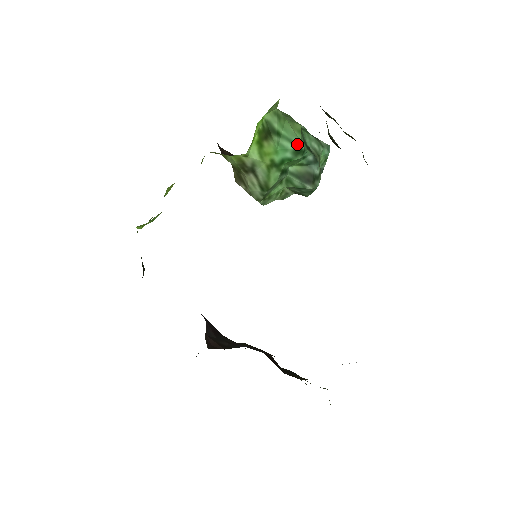
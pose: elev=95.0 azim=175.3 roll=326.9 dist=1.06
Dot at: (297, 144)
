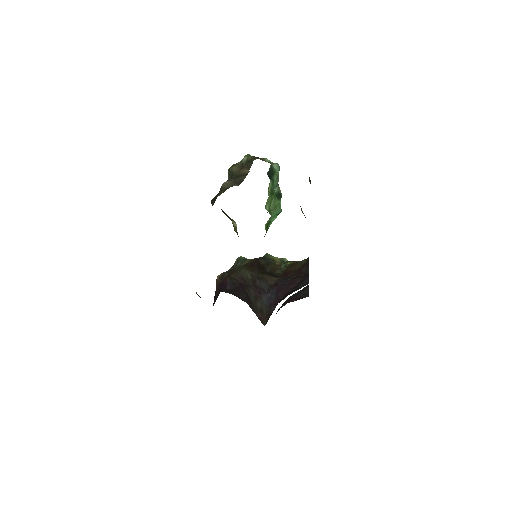
Dot at: (279, 213)
